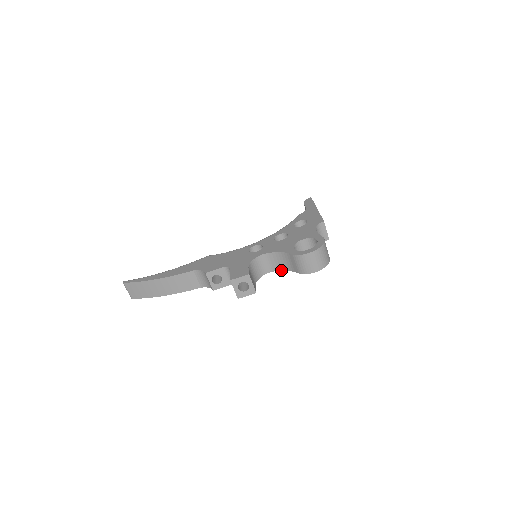
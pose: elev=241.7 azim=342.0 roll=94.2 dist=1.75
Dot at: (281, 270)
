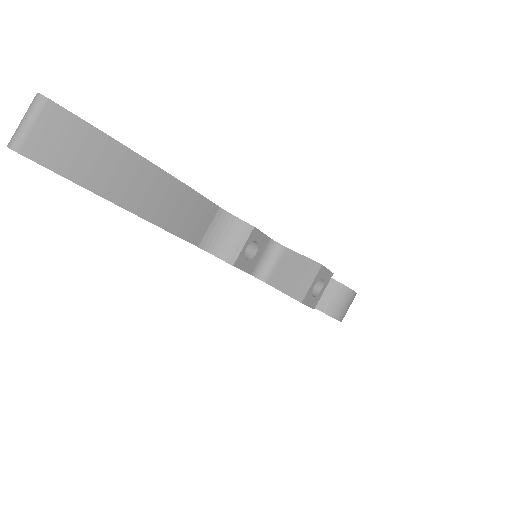
Dot at: occluded
